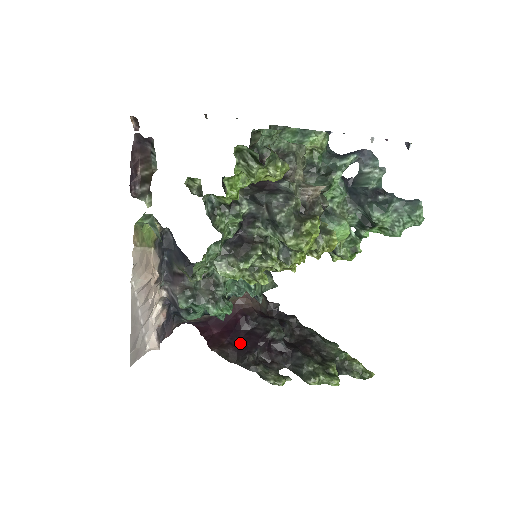
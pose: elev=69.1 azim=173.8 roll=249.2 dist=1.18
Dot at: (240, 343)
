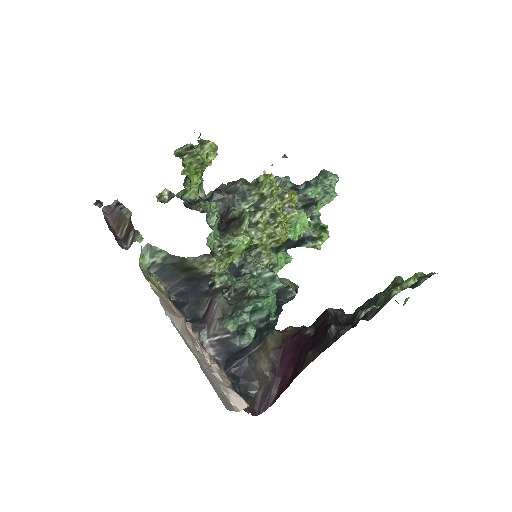
Dot at: (315, 342)
